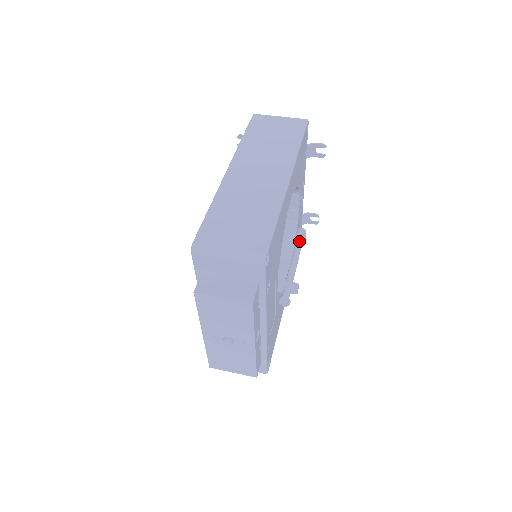
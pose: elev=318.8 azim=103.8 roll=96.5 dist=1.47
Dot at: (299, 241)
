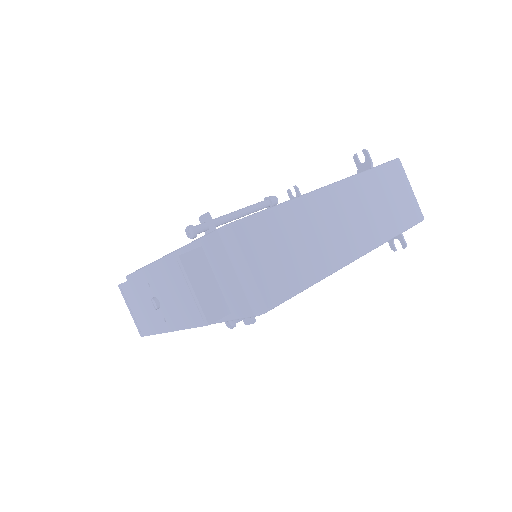
Dot at: occluded
